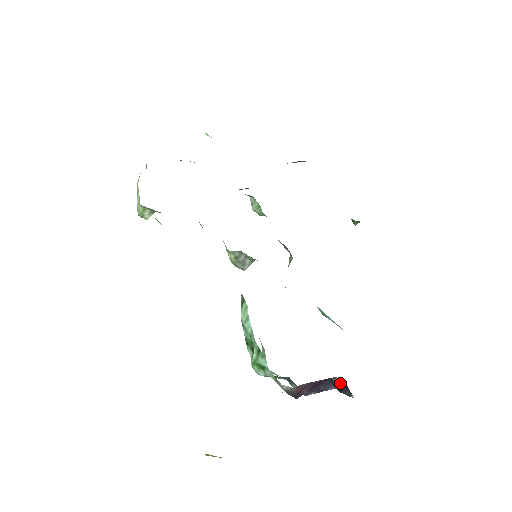
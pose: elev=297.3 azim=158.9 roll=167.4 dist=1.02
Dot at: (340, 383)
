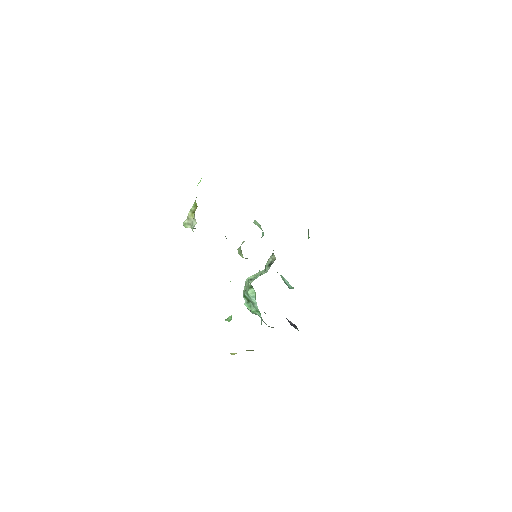
Dot at: (293, 324)
